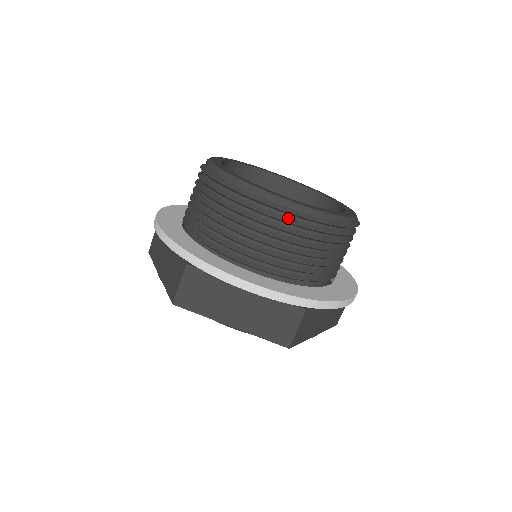
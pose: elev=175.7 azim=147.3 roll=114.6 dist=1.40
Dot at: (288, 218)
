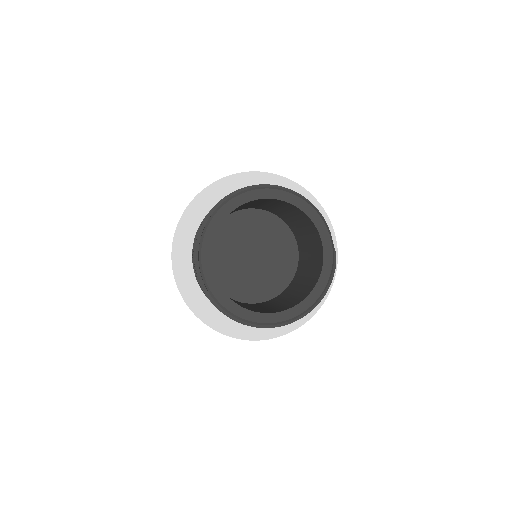
Dot at: occluded
